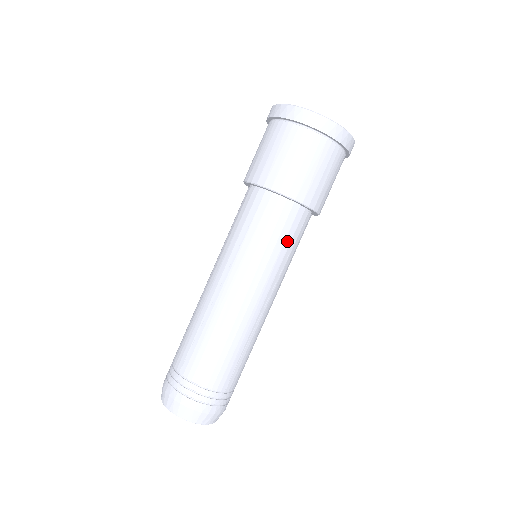
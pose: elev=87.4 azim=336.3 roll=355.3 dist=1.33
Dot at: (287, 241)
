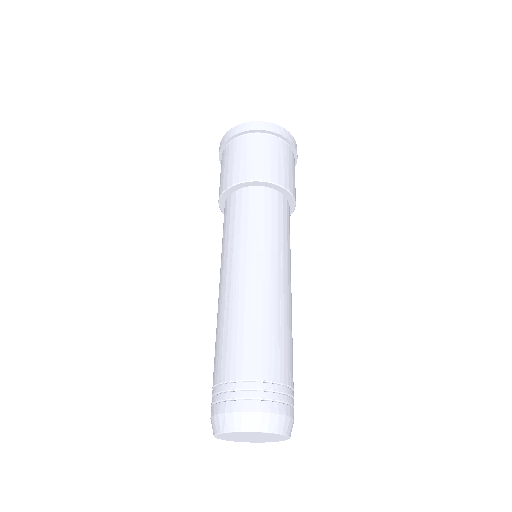
Dot at: (274, 218)
